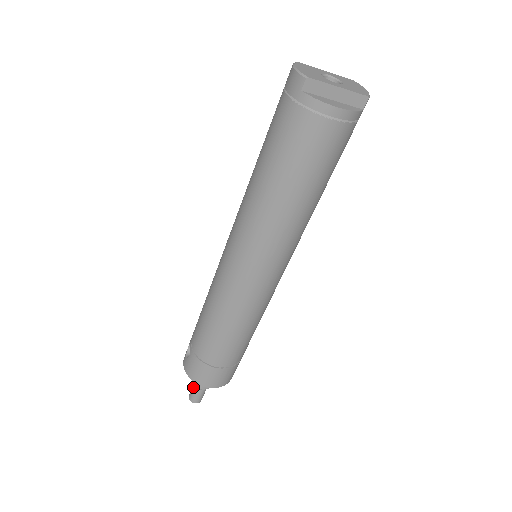
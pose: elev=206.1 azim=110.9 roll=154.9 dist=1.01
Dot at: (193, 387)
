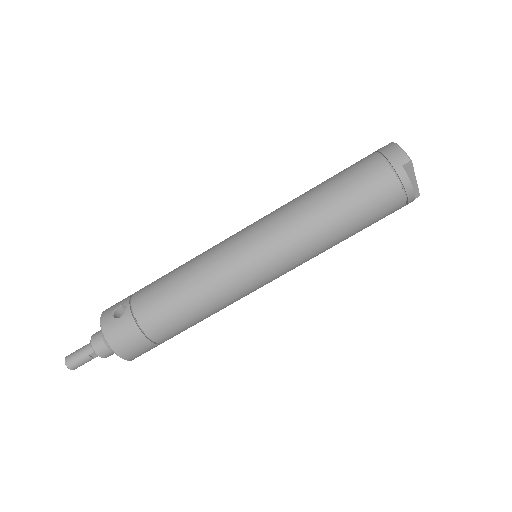
Dot at: (82, 351)
